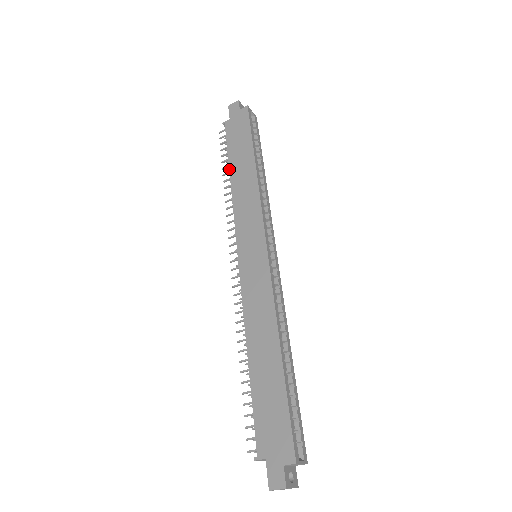
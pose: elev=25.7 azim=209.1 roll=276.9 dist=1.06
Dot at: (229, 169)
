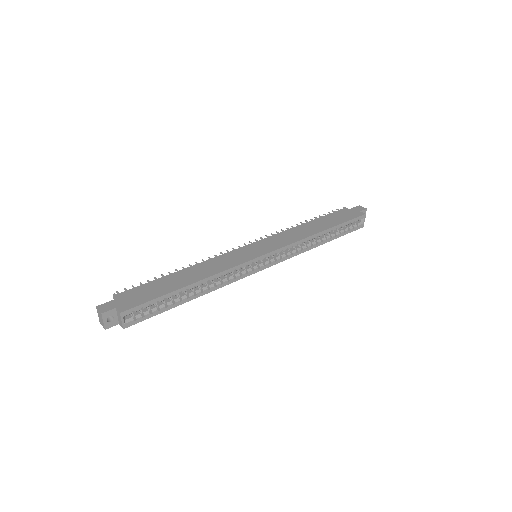
Dot at: (311, 220)
